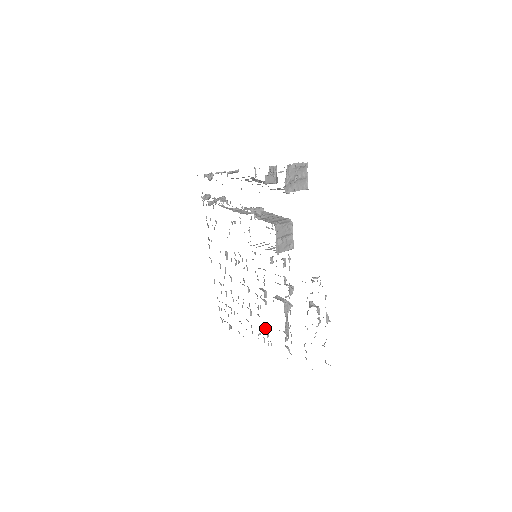
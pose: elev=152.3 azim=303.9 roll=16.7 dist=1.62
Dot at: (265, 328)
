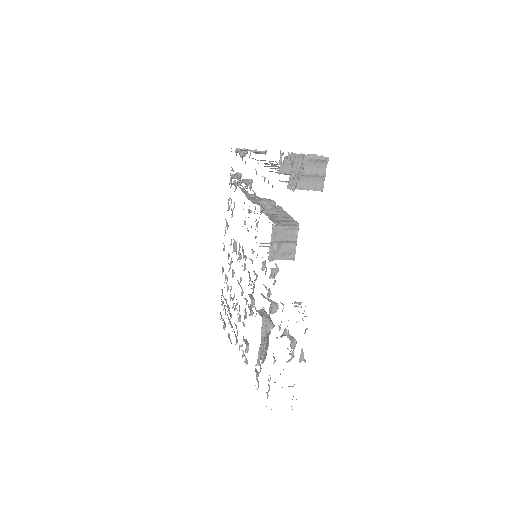
Dot at: (247, 341)
